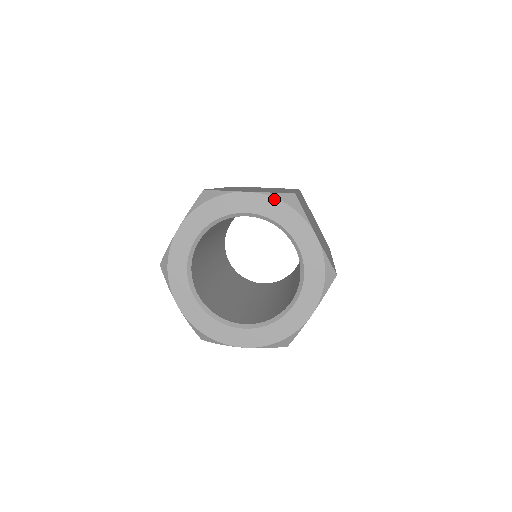
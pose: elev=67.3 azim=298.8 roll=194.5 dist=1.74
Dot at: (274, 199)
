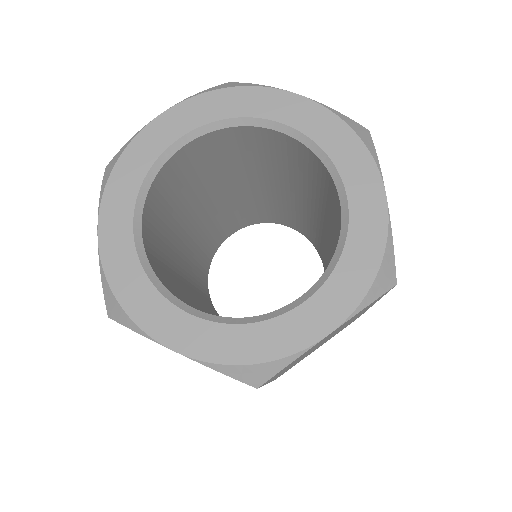
Dot at: (335, 117)
